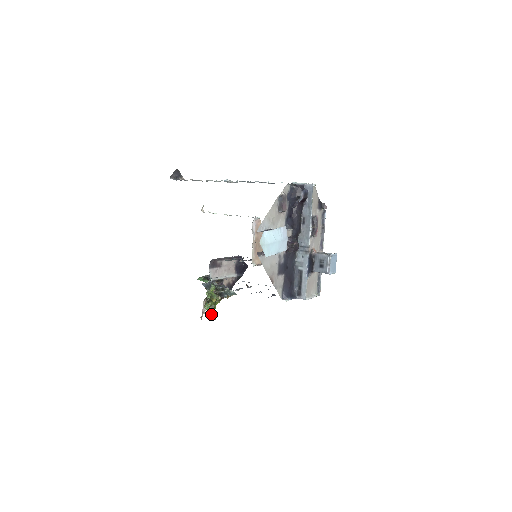
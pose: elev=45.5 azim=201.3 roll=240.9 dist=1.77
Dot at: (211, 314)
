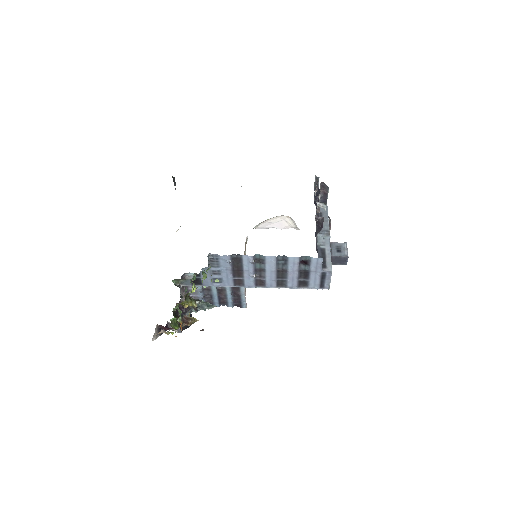
Dot at: occluded
